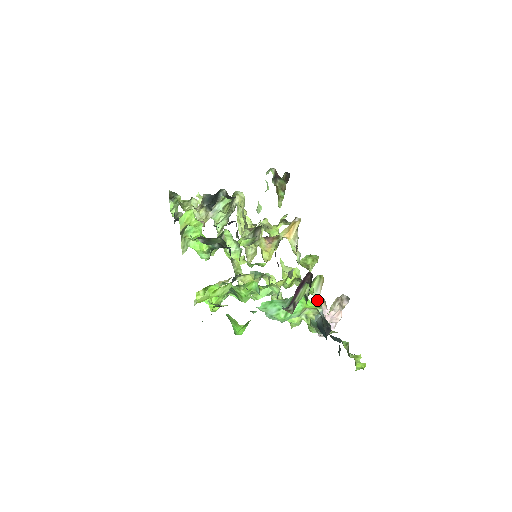
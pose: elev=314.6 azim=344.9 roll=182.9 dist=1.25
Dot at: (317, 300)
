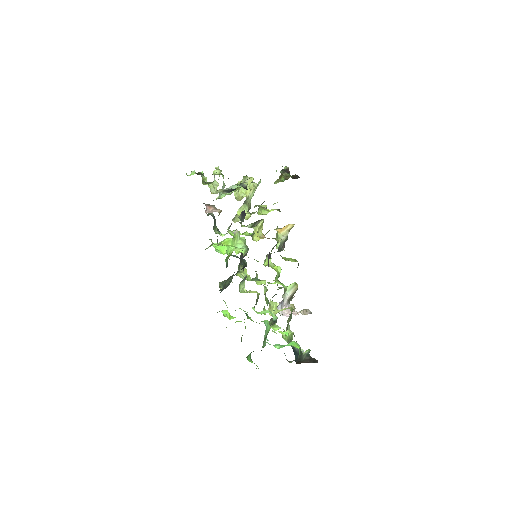
Dot at: (290, 307)
